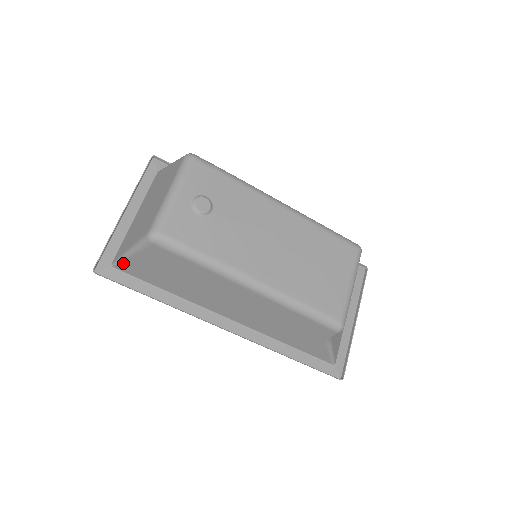
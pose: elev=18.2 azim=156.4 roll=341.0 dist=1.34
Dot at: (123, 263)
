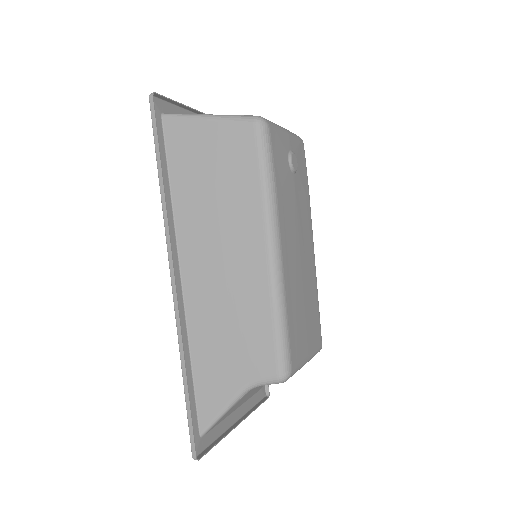
Dot at: (182, 120)
